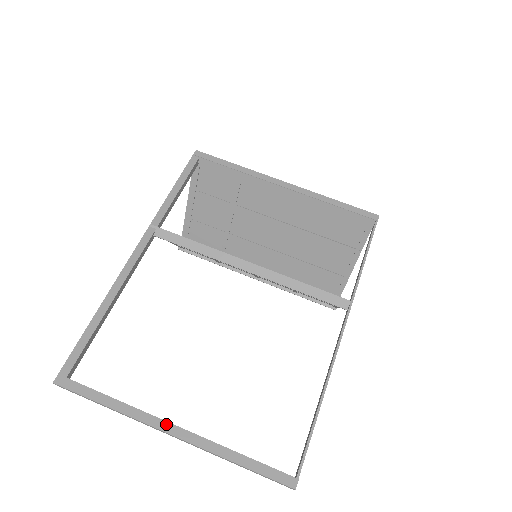
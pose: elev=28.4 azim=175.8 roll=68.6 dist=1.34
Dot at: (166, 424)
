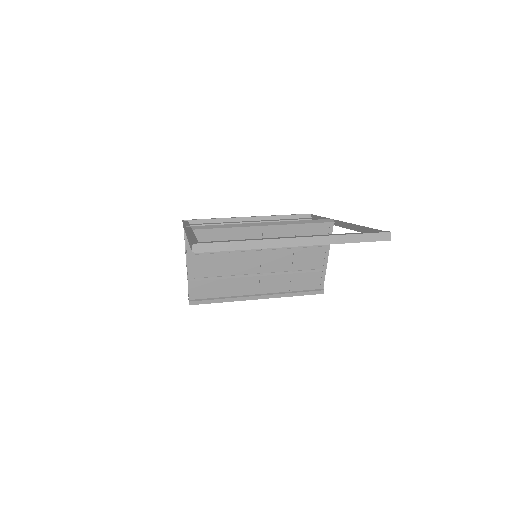
Dot at: (288, 237)
